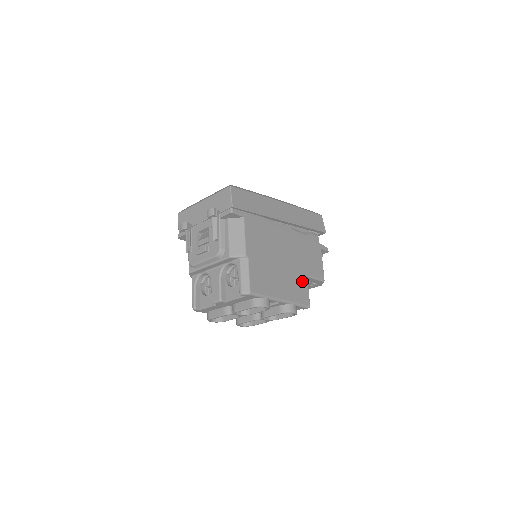
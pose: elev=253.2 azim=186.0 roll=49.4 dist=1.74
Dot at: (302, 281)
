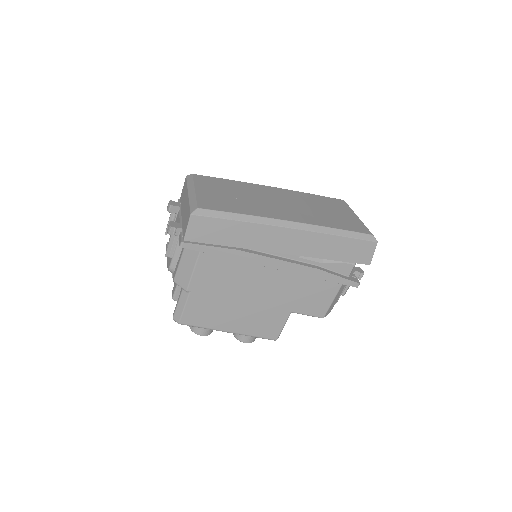
Dot at: (277, 317)
